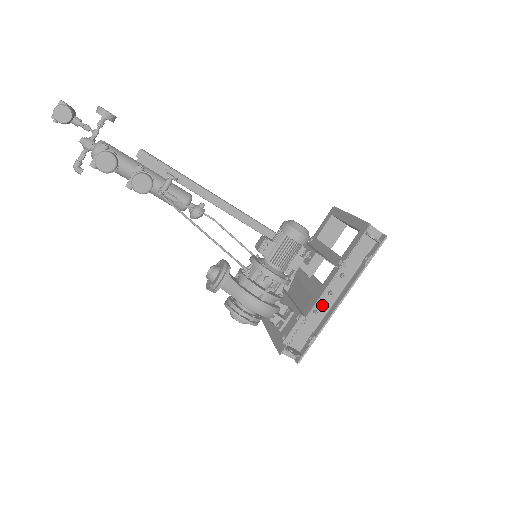
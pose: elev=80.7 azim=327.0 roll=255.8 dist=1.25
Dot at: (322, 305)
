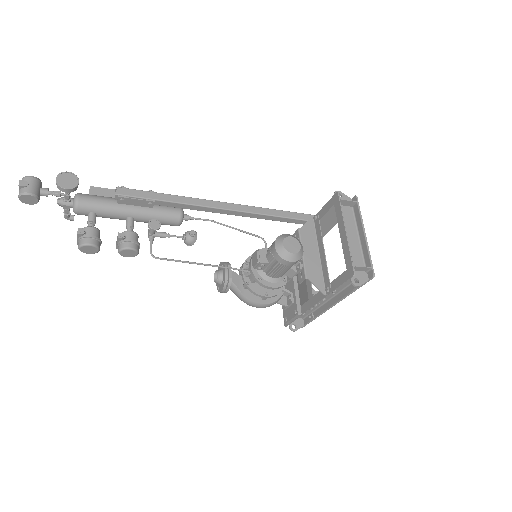
Dot at: (316, 306)
